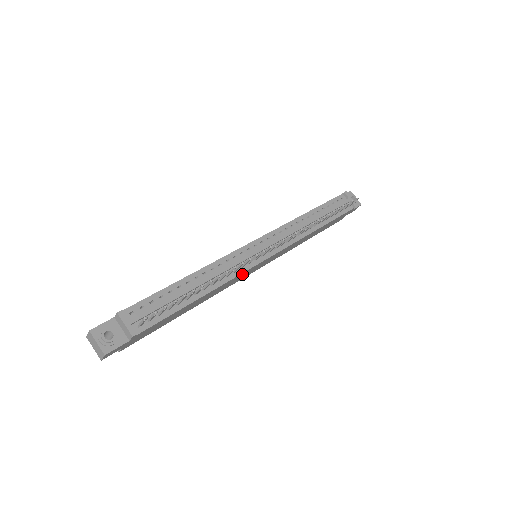
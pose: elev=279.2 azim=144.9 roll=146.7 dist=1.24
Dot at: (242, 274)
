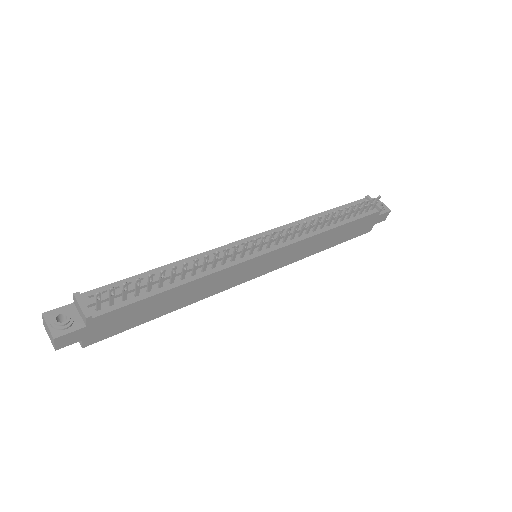
Dot at: (234, 269)
